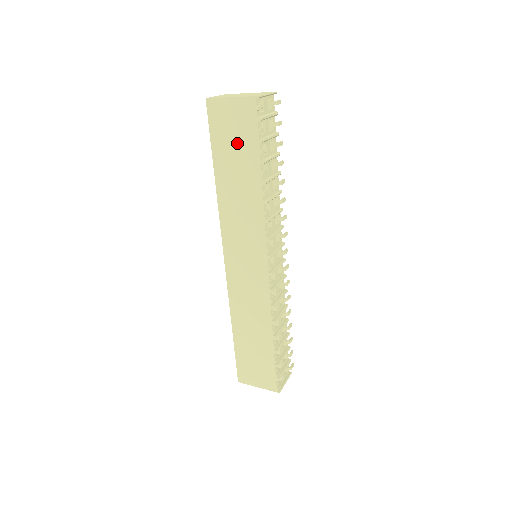
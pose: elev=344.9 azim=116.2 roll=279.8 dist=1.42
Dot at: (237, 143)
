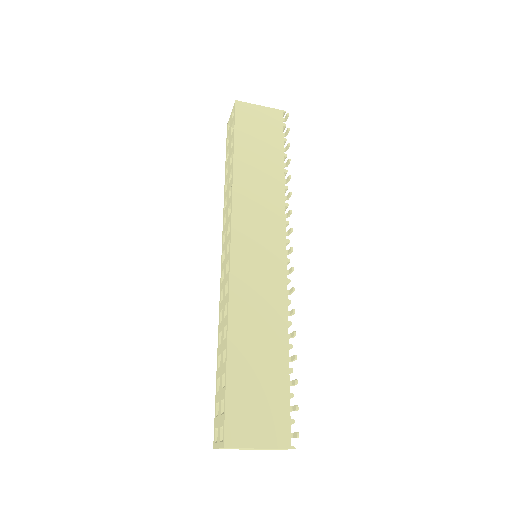
Dot at: (262, 137)
